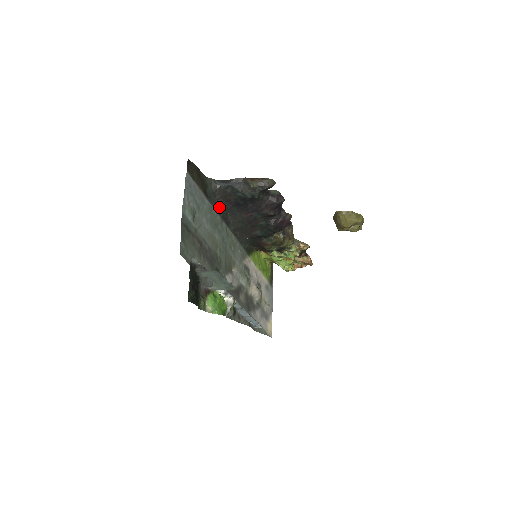
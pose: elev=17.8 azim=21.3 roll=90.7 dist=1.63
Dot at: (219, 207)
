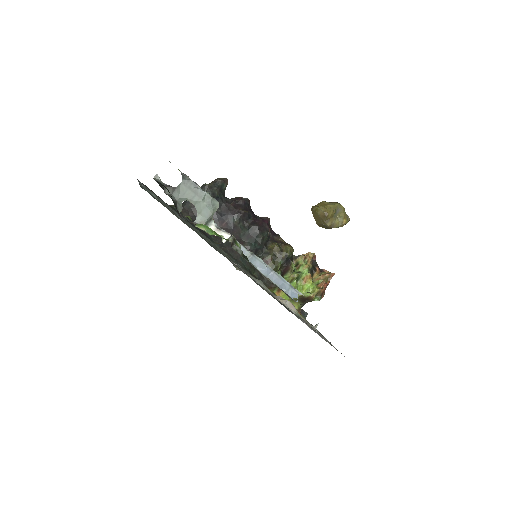
Dot at: occluded
